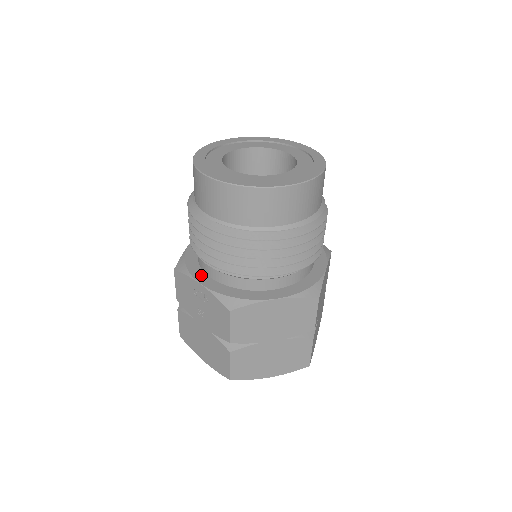
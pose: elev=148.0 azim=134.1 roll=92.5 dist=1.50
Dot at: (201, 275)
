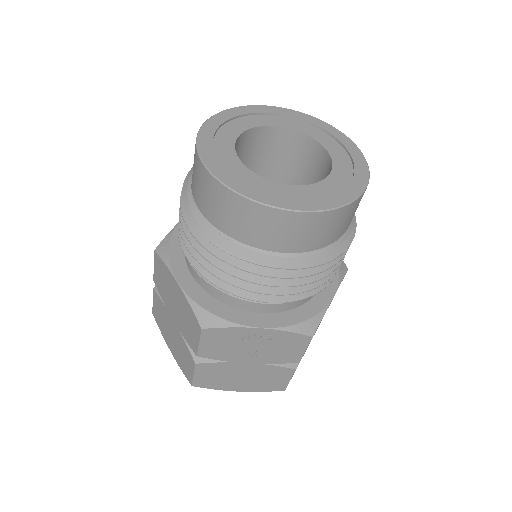
Dot at: (247, 317)
